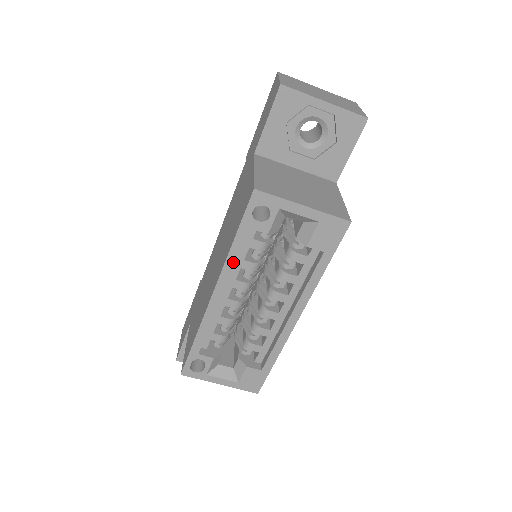
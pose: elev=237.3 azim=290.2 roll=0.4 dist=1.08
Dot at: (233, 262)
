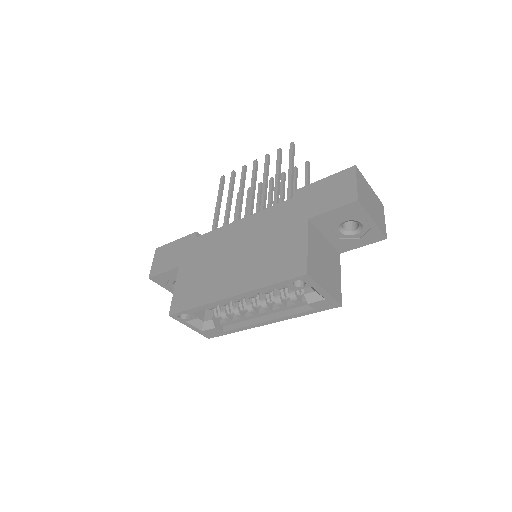
Dot at: (259, 292)
